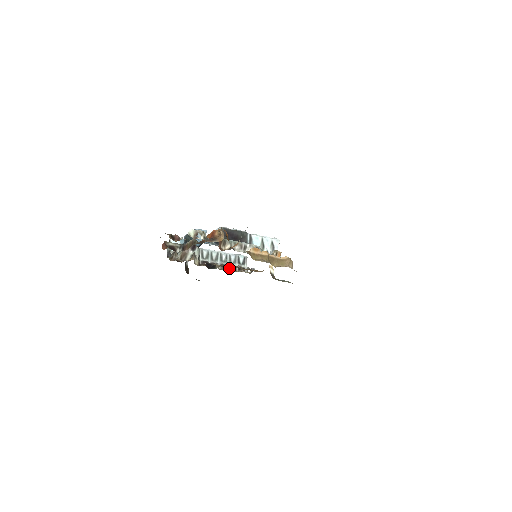
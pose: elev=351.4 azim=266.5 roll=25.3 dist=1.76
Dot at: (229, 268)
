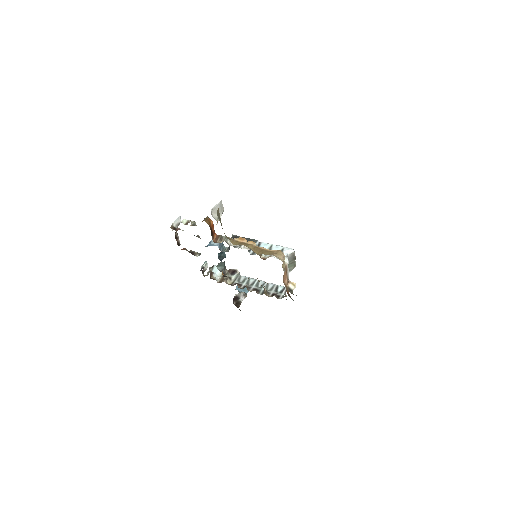
Dot at: (262, 293)
